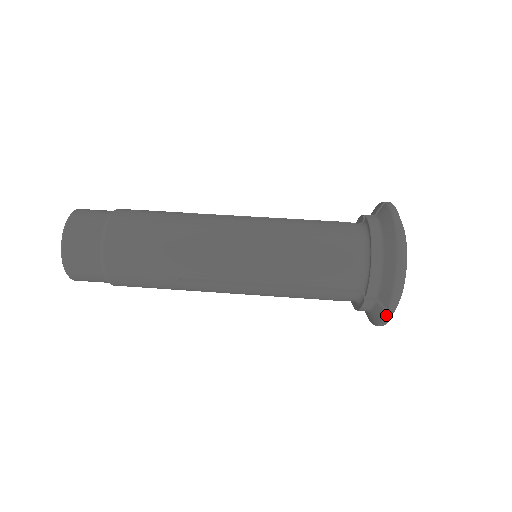
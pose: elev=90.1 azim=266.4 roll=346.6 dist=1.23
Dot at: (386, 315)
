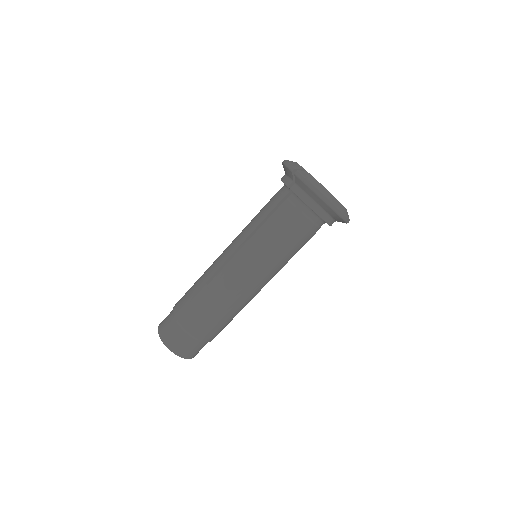
Dot at: occluded
